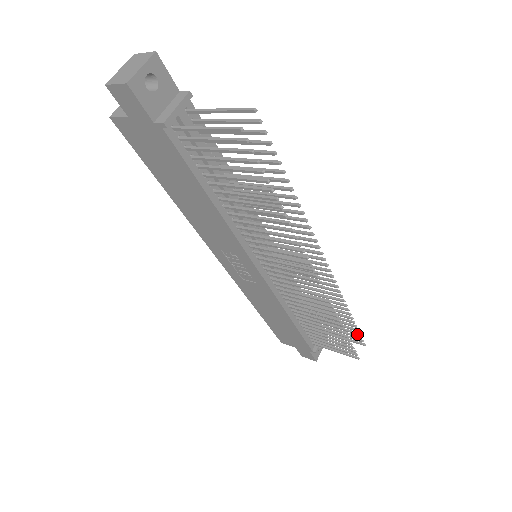
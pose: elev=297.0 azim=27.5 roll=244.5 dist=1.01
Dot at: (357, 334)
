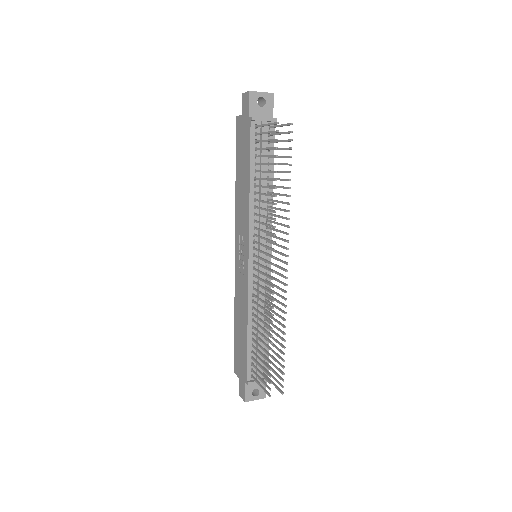
Dot at: (282, 373)
